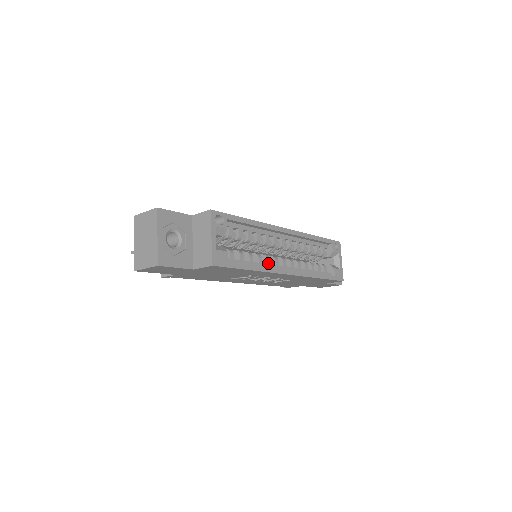
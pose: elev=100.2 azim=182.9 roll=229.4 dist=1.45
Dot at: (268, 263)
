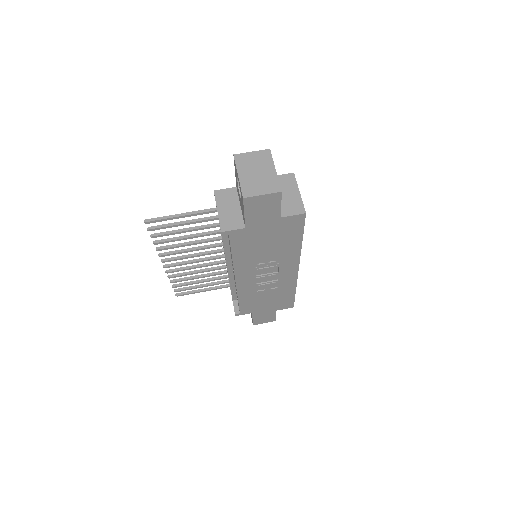
Dot at: occluded
